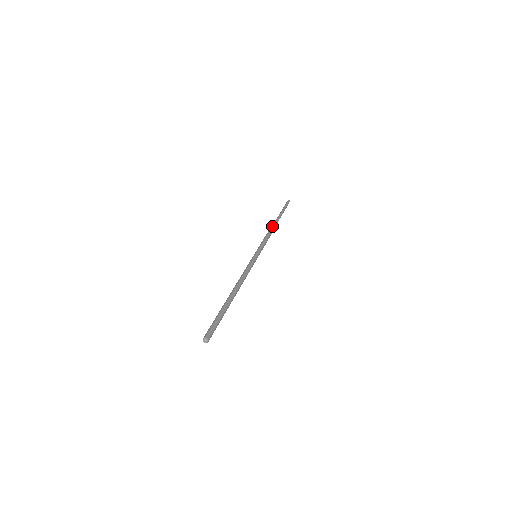
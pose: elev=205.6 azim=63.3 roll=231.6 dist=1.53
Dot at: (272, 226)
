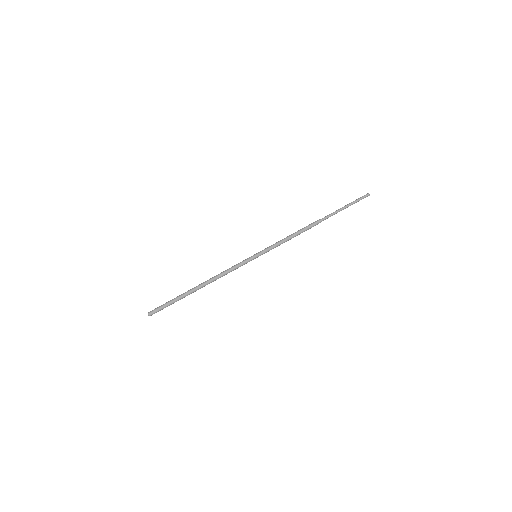
Dot at: (306, 227)
